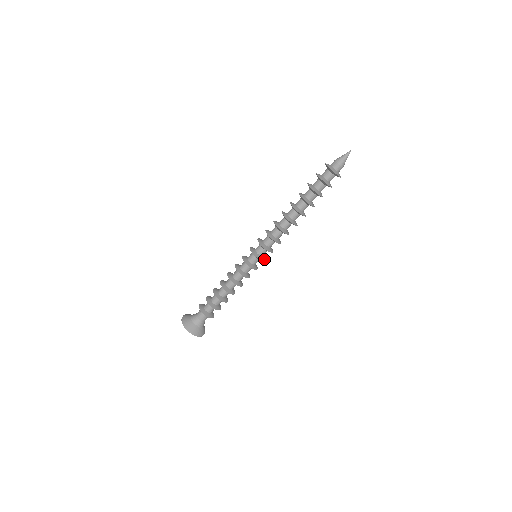
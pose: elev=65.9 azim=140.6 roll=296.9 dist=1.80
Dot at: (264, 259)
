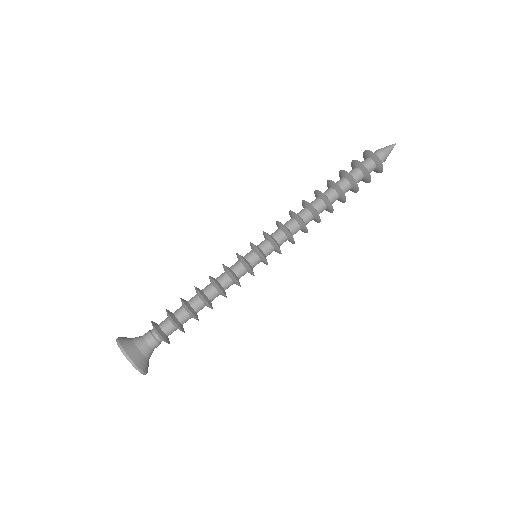
Dot at: (266, 259)
